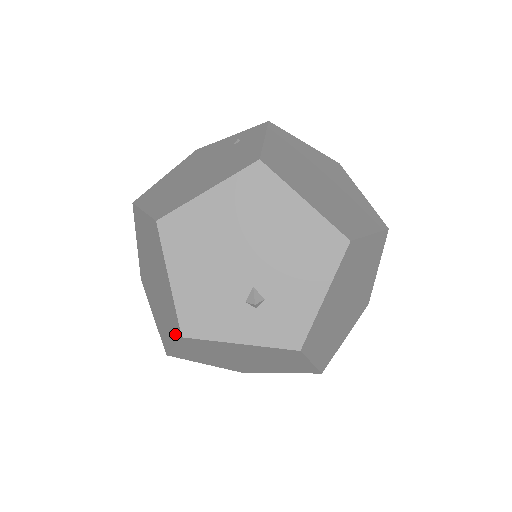
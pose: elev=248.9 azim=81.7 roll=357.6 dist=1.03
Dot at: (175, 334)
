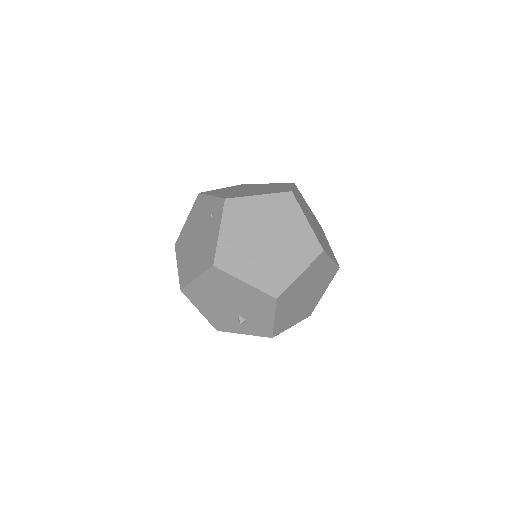
Dot at: occluded
